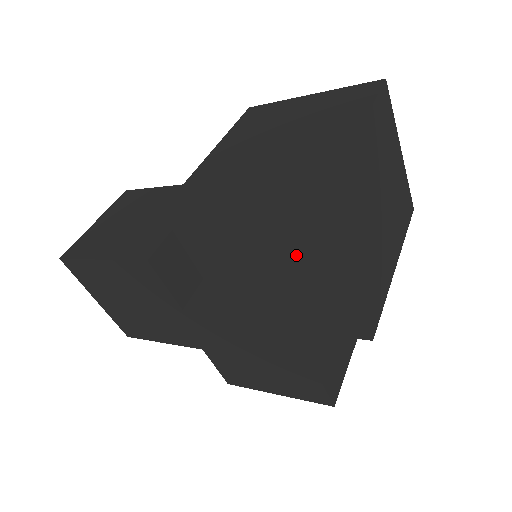
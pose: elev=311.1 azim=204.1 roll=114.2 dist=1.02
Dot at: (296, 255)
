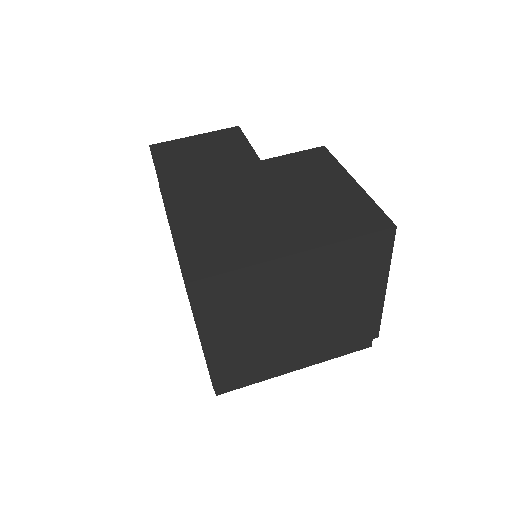
Dot at: occluded
